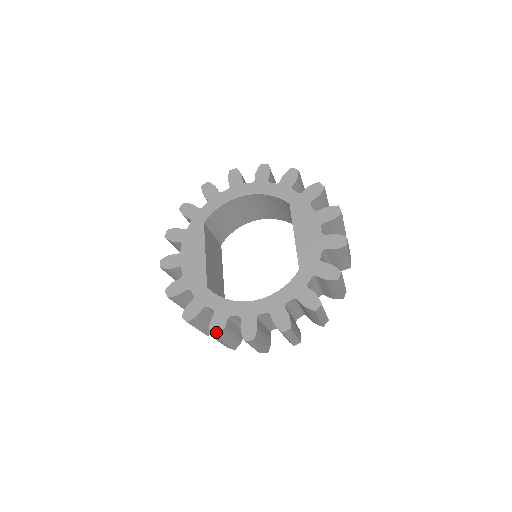
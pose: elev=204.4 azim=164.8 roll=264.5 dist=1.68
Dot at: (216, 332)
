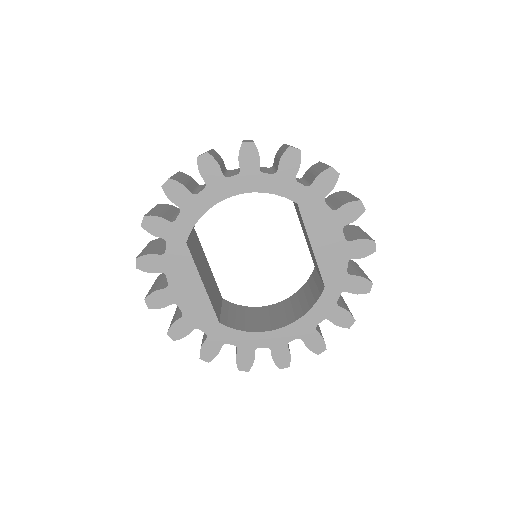
Dot at: (246, 367)
